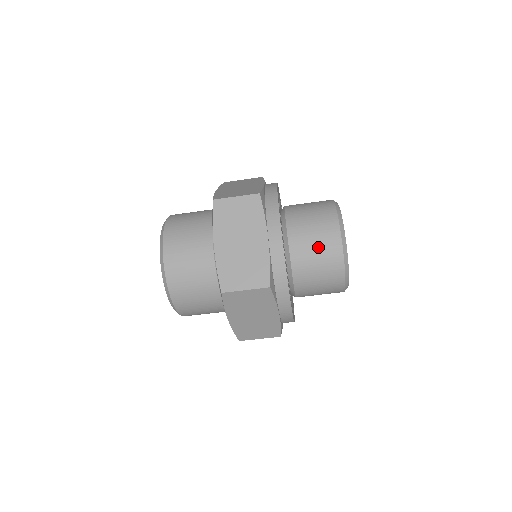
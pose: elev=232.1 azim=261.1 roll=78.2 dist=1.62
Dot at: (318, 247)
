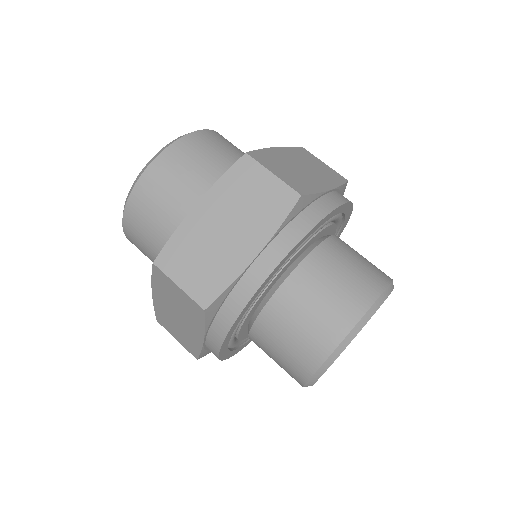
Dot at: (358, 265)
